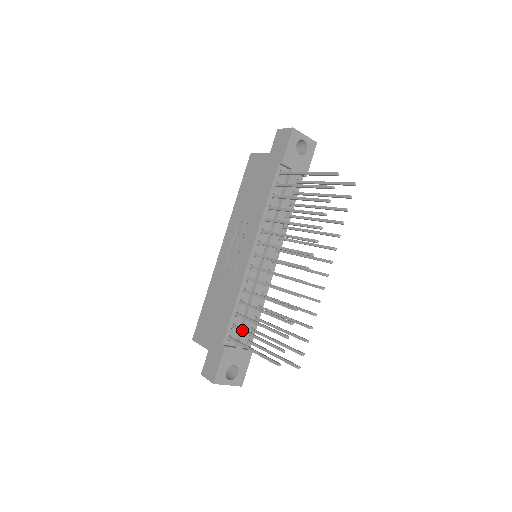
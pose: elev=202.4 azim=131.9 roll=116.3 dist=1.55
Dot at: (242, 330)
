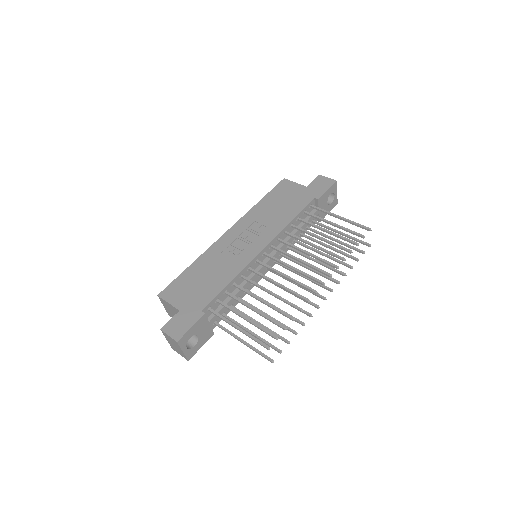
Dot at: (230, 307)
